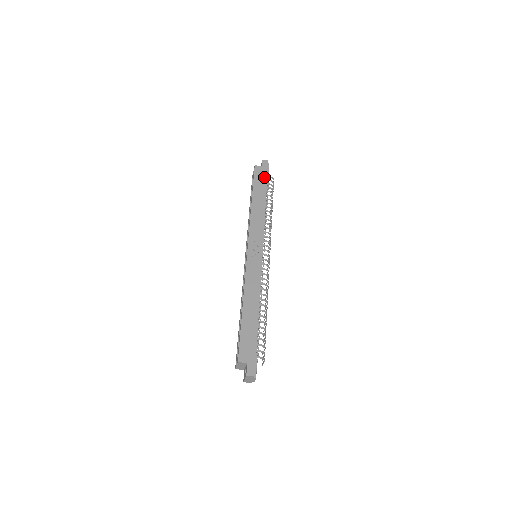
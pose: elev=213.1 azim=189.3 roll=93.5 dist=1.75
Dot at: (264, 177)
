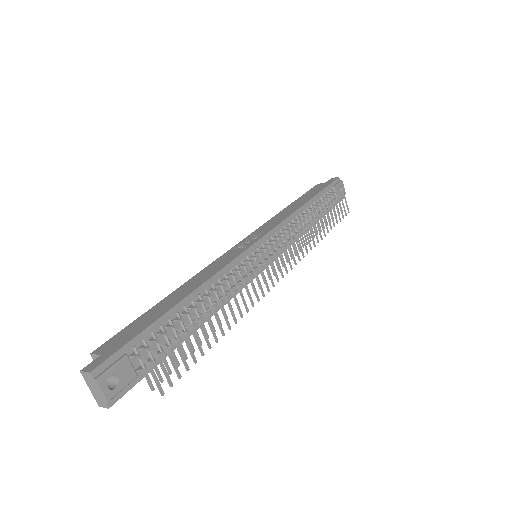
Dot at: (321, 188)
